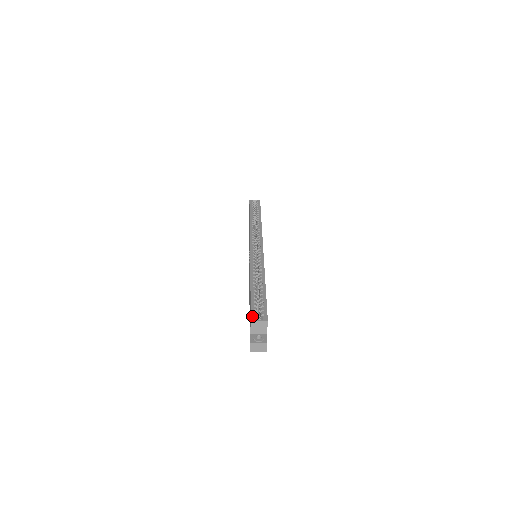
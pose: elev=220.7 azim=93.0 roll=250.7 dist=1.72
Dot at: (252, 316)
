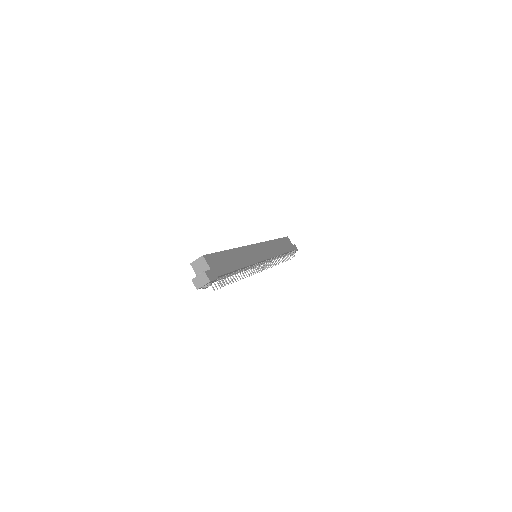
Dot at: occluded
